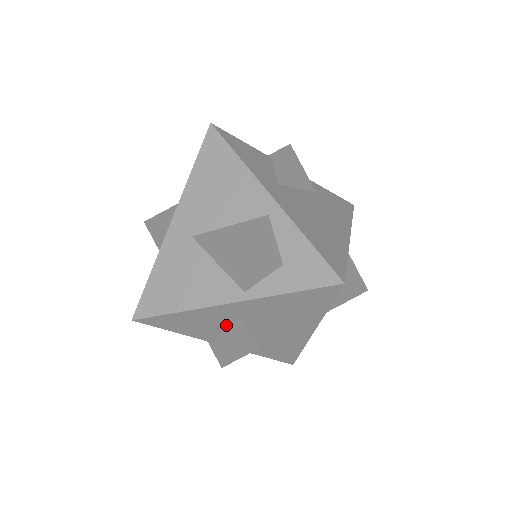
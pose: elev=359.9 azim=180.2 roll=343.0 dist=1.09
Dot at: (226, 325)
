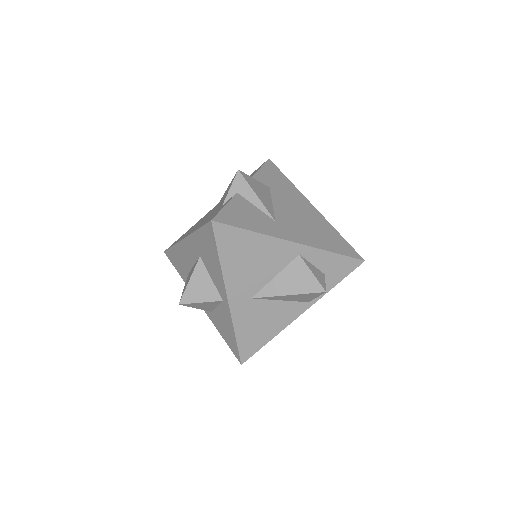
Dot at: occluded
